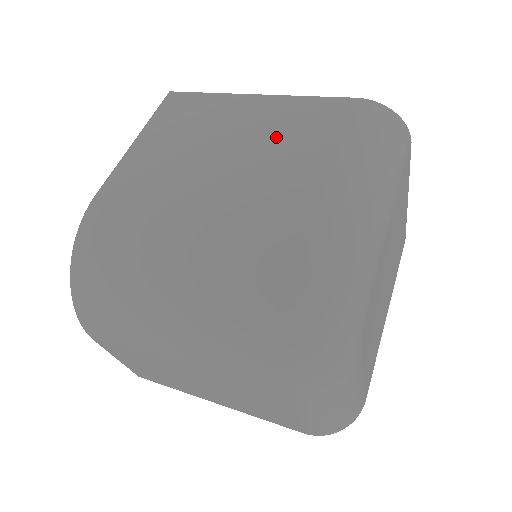
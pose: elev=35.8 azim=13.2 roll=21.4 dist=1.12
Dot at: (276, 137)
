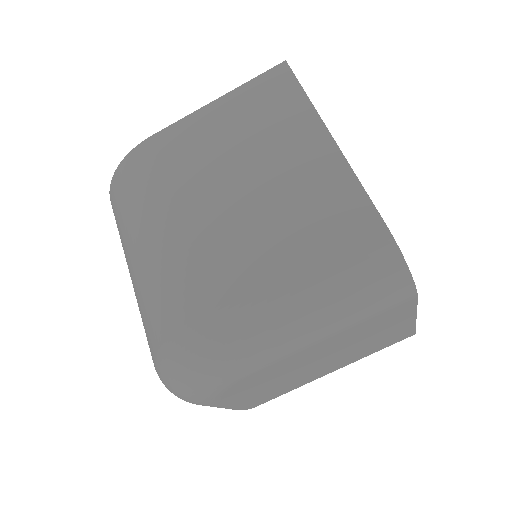
Dot at: (289, 202)
